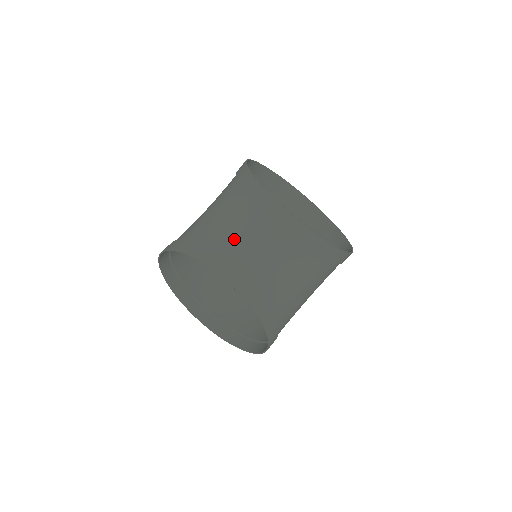
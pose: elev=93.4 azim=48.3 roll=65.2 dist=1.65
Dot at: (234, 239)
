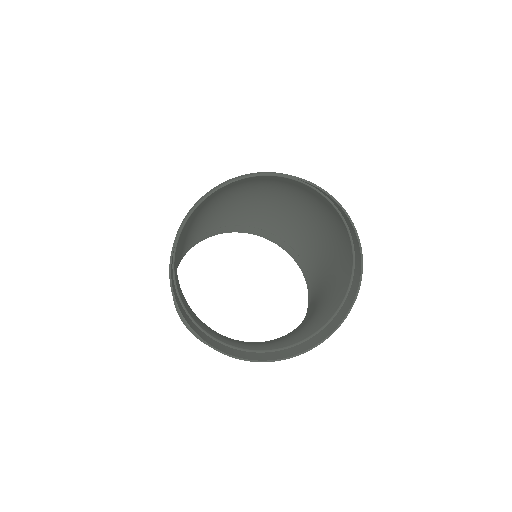
Dot at: occluded
